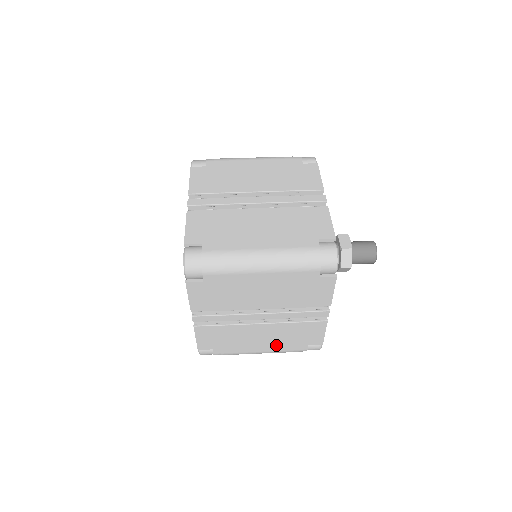
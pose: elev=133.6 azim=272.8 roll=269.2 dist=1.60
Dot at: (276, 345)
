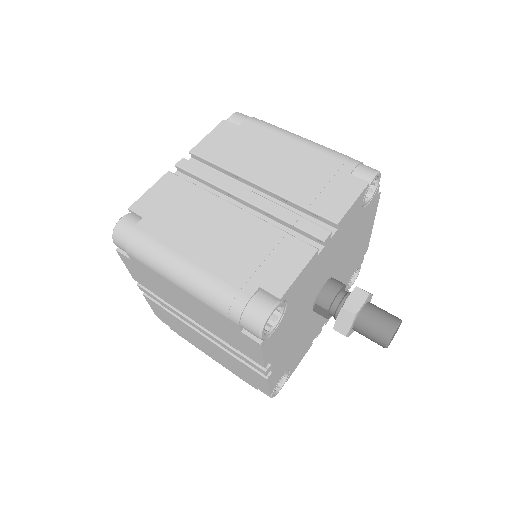
Dot at: (223, 362)
